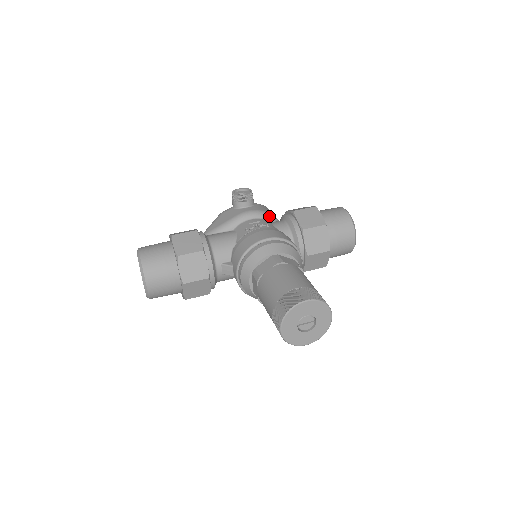
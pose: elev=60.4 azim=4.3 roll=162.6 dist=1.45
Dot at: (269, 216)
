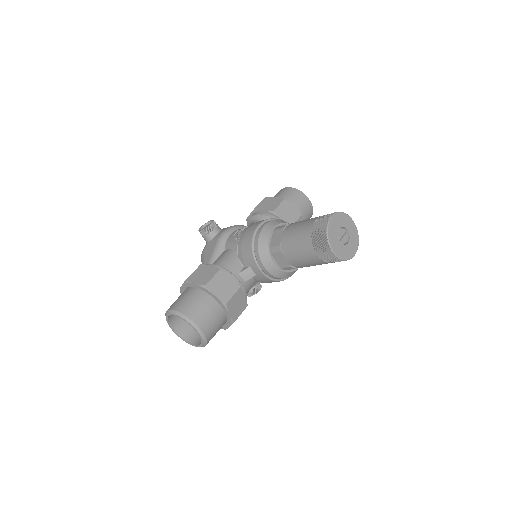
Dot at: (240, 226)
